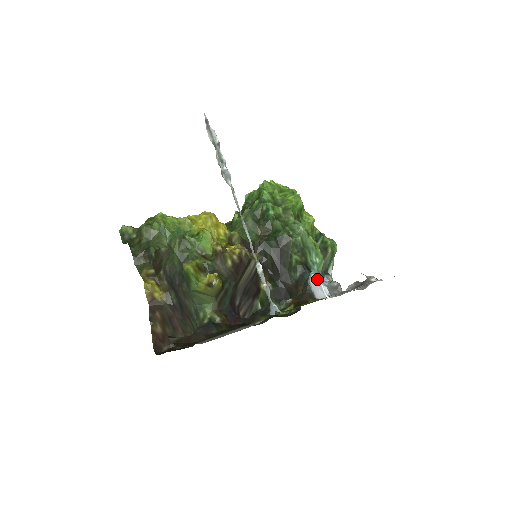
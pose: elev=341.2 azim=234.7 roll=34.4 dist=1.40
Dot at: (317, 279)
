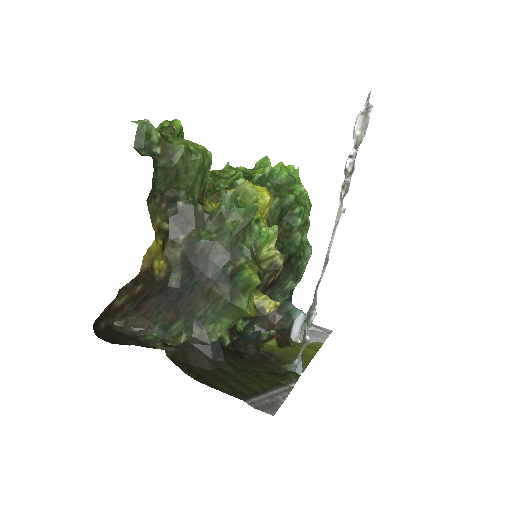
Dot at: (303, 320)
